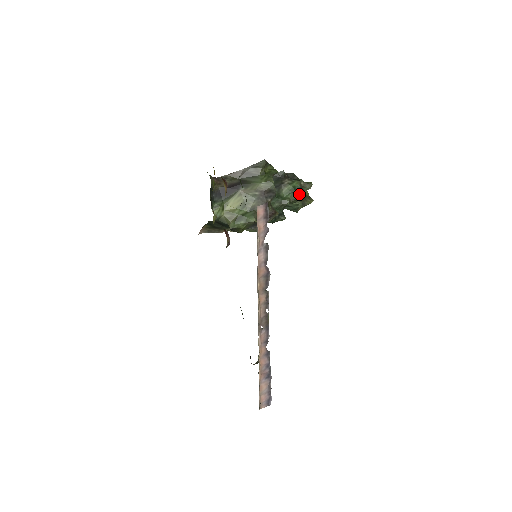
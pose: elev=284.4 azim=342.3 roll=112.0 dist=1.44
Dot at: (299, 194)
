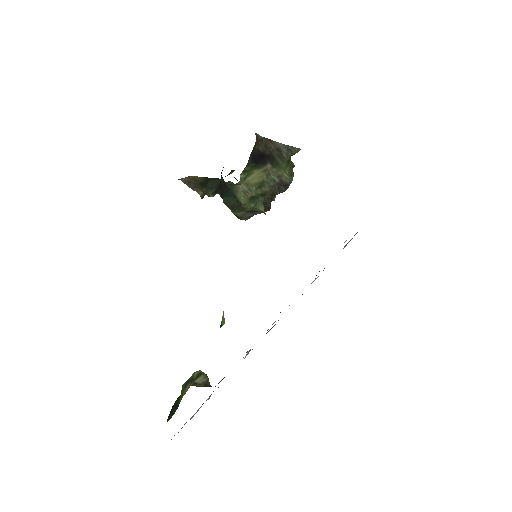
Dot at: occluded
